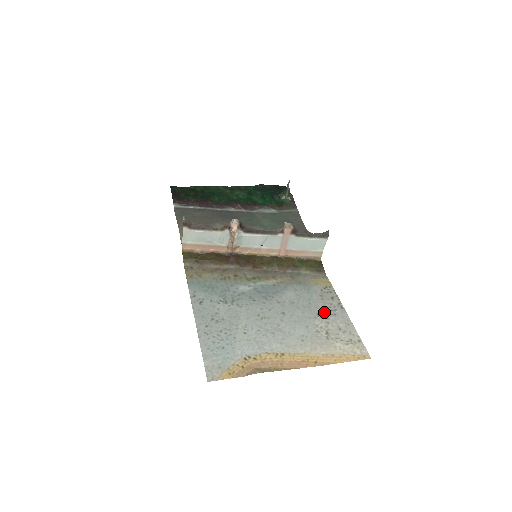
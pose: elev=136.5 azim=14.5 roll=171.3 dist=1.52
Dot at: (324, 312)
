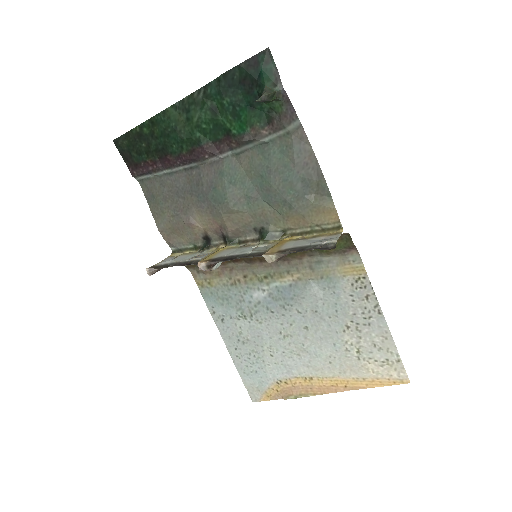
Dot at: (355, 322)
